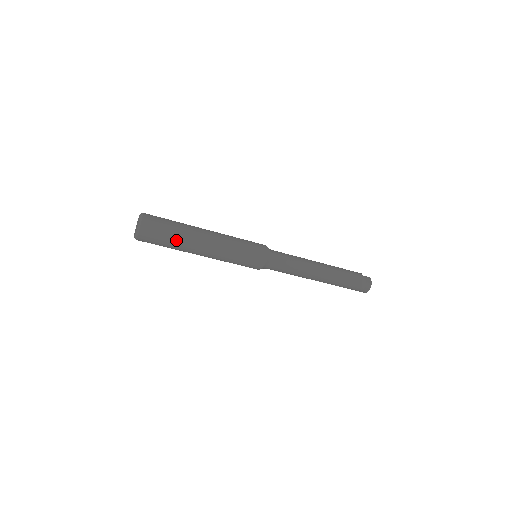
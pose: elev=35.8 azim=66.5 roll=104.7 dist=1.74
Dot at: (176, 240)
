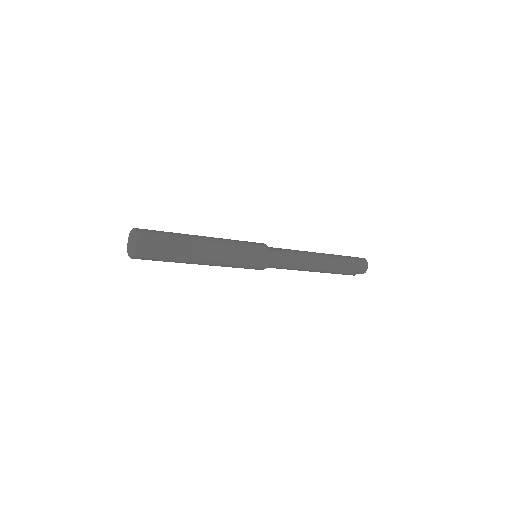
Dot at: occluded
